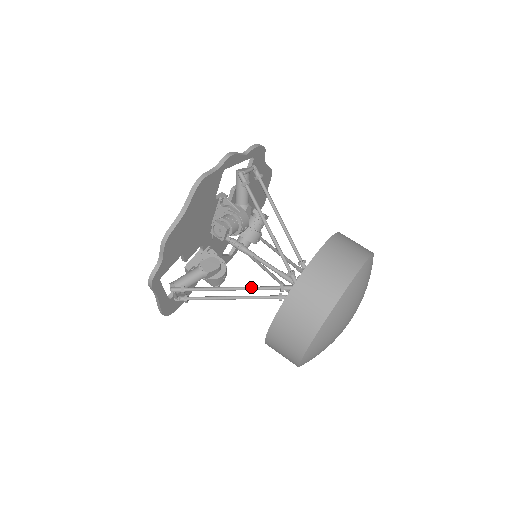
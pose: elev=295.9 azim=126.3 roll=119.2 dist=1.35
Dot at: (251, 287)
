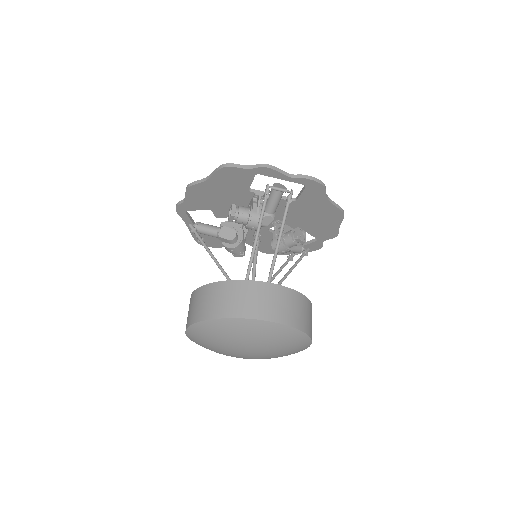
Dot at: (221, 268)
